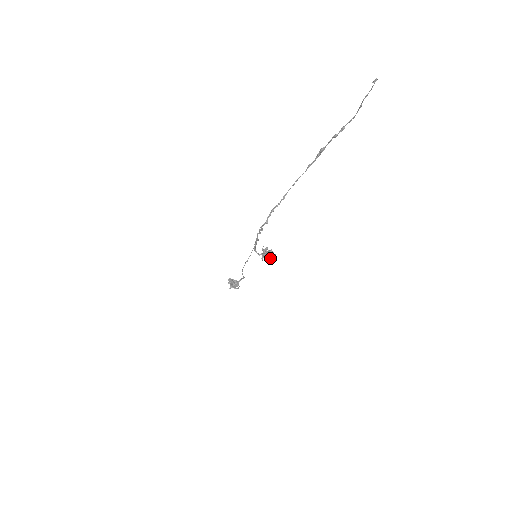
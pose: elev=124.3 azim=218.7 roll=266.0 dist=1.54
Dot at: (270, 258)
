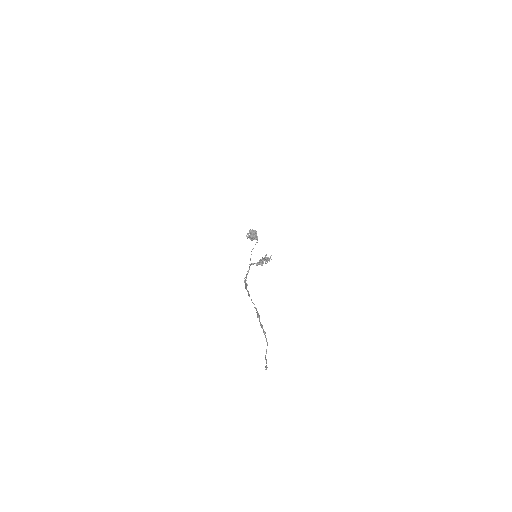
Dot at: (267, 262)
